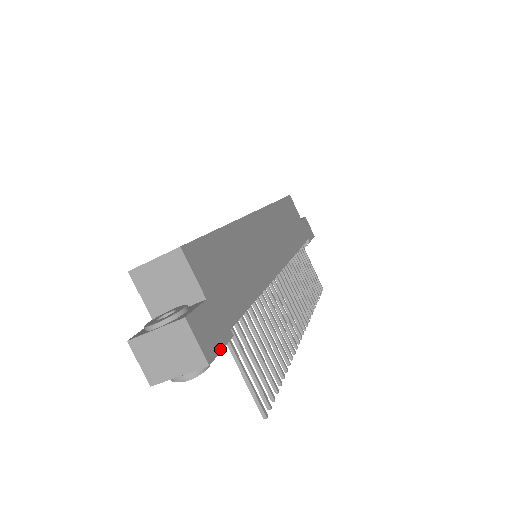
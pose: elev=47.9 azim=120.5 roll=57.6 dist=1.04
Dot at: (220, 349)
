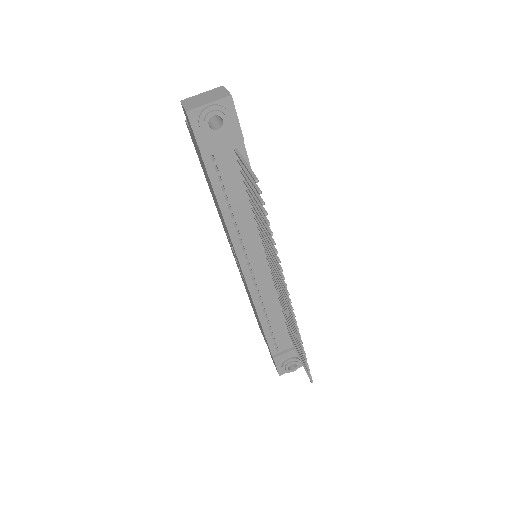
Dot at: (237, 116)
